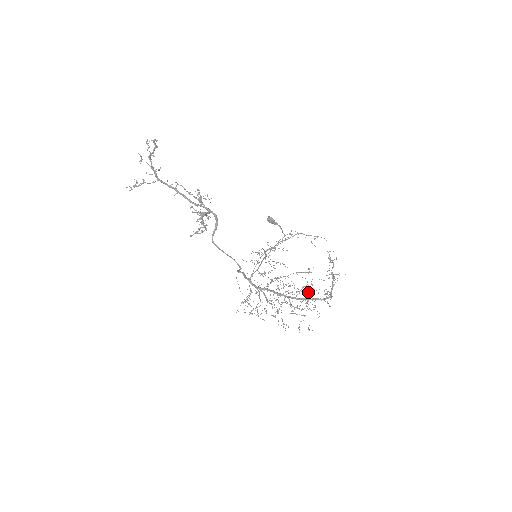
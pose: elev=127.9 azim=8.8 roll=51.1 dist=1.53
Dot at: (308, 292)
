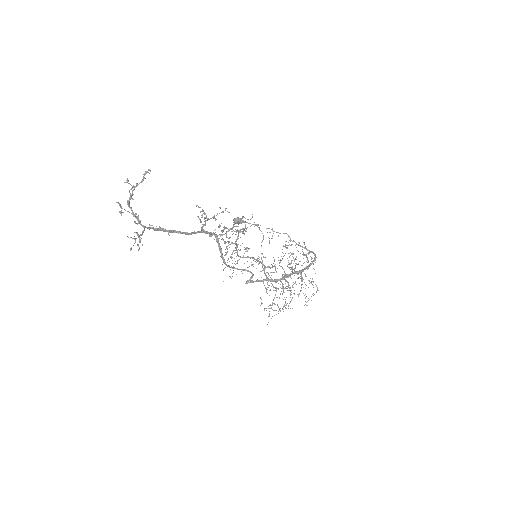
Dot at: (298, 263)
